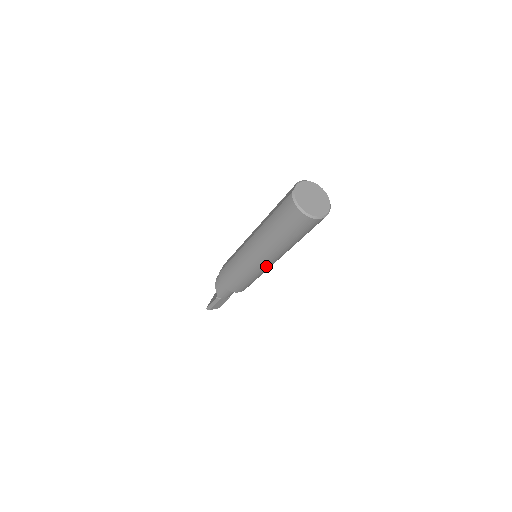
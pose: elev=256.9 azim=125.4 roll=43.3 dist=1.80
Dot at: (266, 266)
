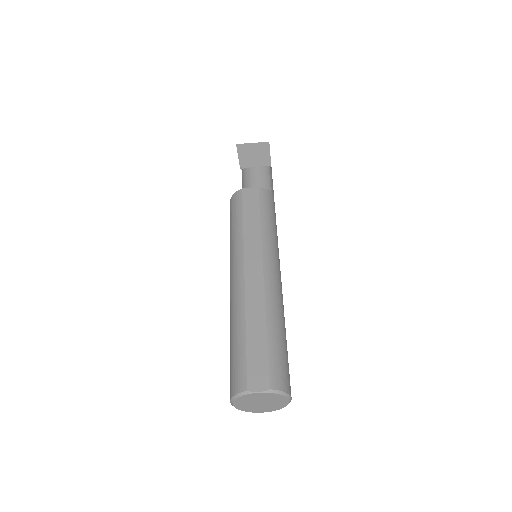
Dot at: occluded
